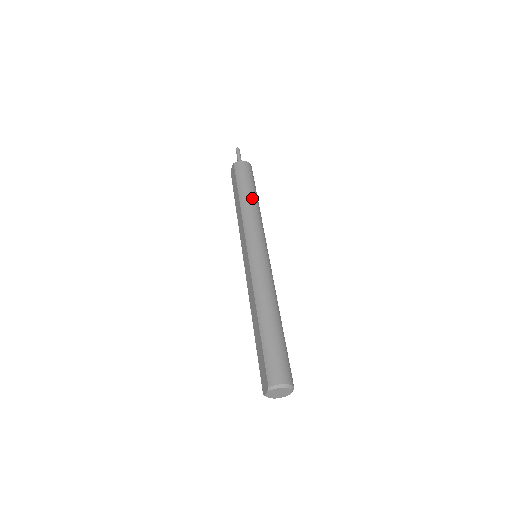
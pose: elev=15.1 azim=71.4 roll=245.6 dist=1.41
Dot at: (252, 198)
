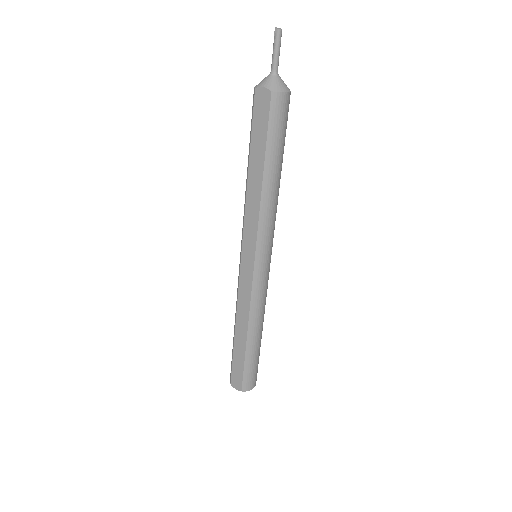
Dot at: (279, 179)
